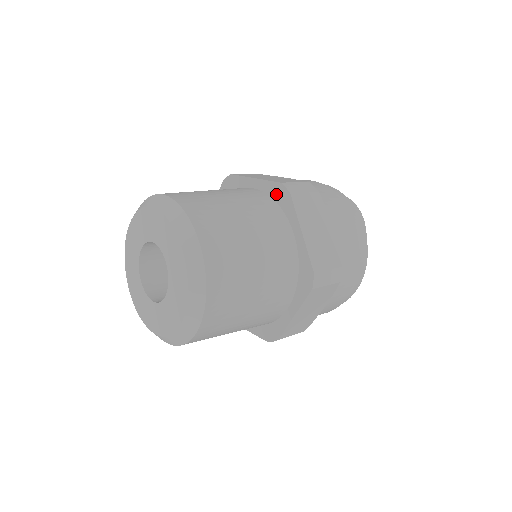
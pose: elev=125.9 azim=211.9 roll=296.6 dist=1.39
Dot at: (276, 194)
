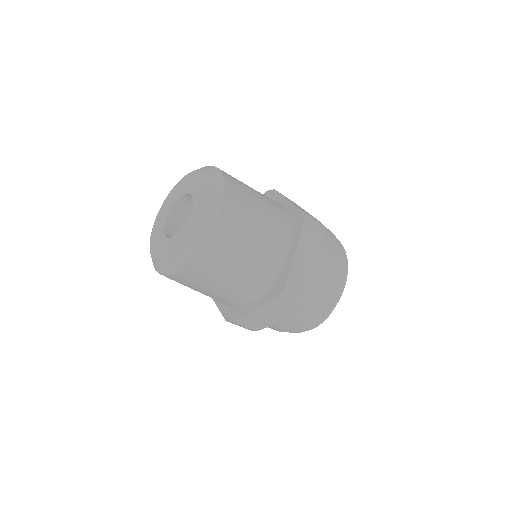
Dot at: occluded
